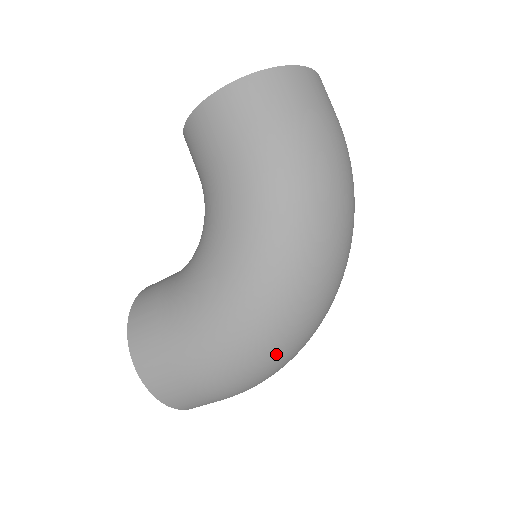
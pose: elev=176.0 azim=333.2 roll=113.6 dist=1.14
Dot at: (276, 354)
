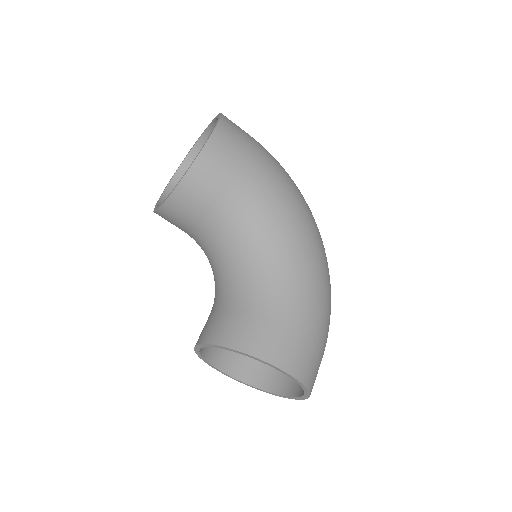
Dot at: occluded
